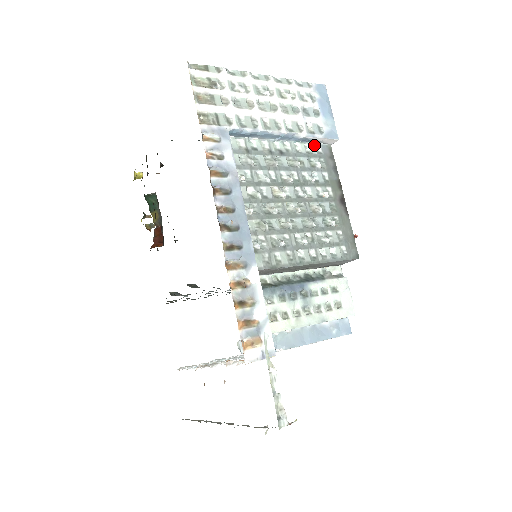
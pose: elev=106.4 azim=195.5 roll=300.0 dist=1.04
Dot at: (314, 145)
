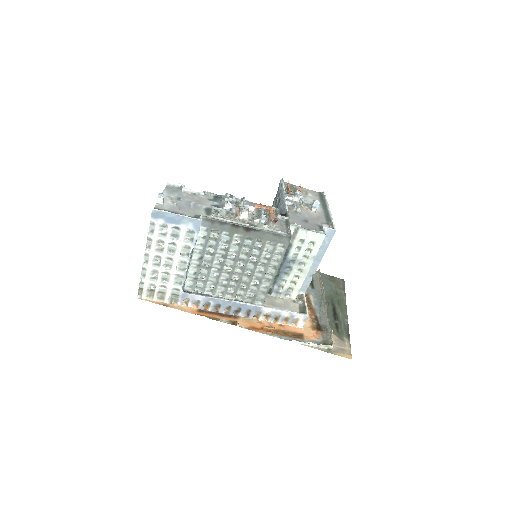
Dot at: (200, 230)
